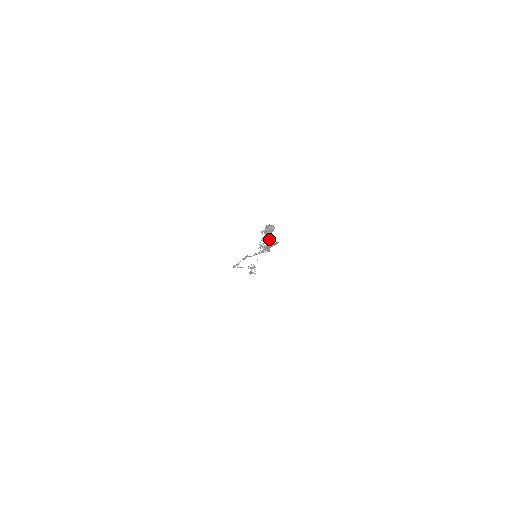
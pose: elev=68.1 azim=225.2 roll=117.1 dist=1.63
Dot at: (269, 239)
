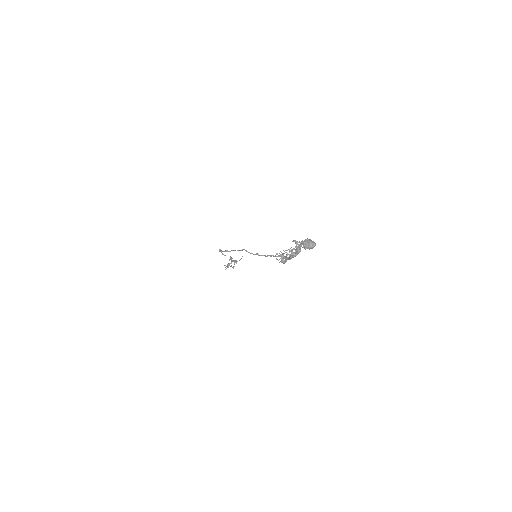
Dot at: (297, 253)
